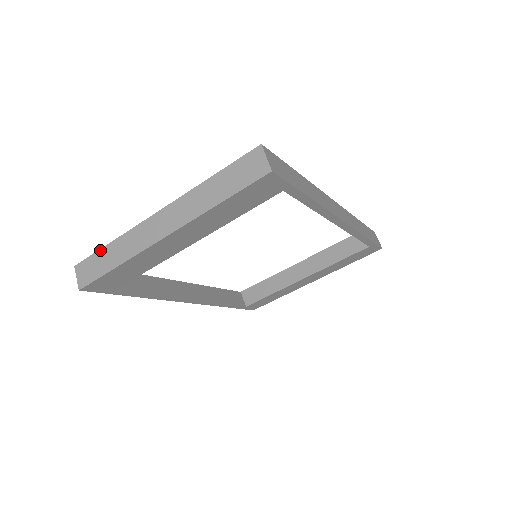
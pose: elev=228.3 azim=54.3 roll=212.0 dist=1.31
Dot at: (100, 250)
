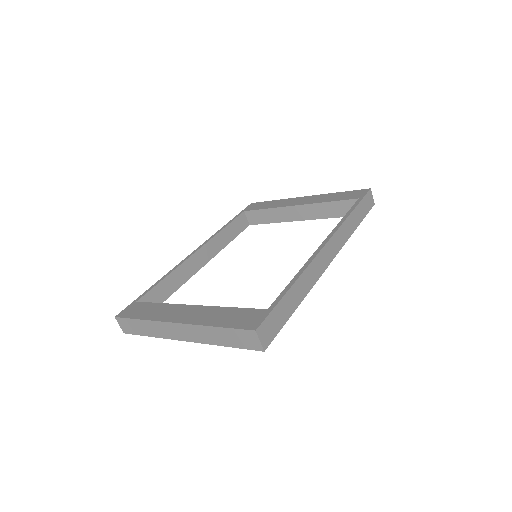
Dot at: (133, 320)
